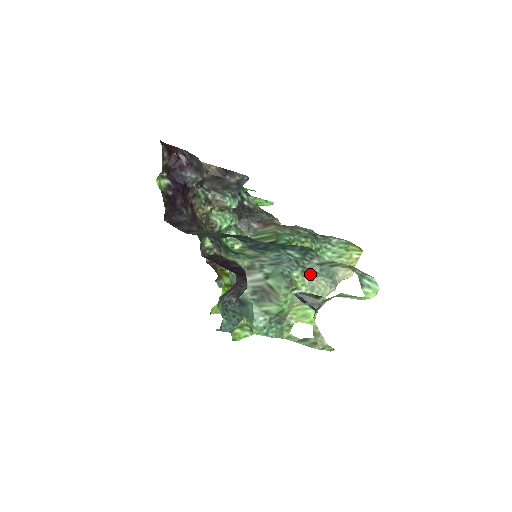
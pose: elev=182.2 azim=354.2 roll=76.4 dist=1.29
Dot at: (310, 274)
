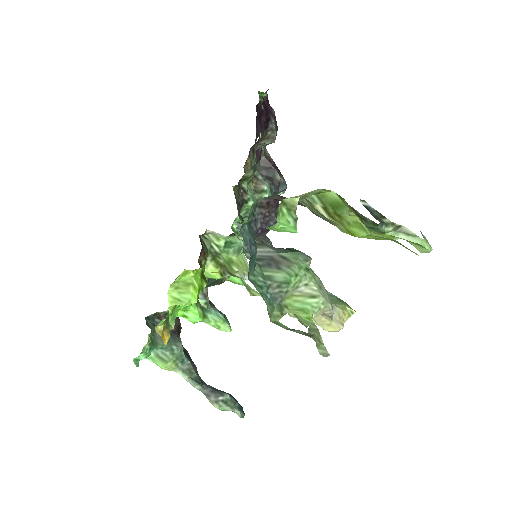
Dot at: (319, 278)
